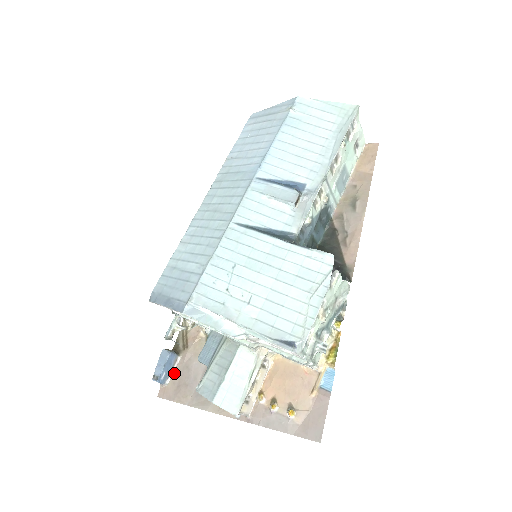
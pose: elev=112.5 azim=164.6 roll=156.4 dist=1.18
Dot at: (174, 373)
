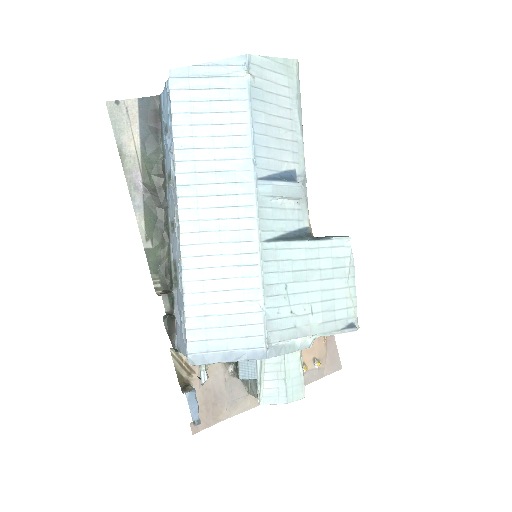
Dot at: occluded
